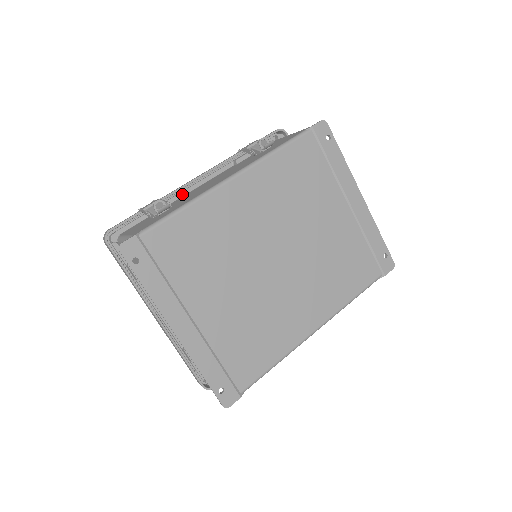
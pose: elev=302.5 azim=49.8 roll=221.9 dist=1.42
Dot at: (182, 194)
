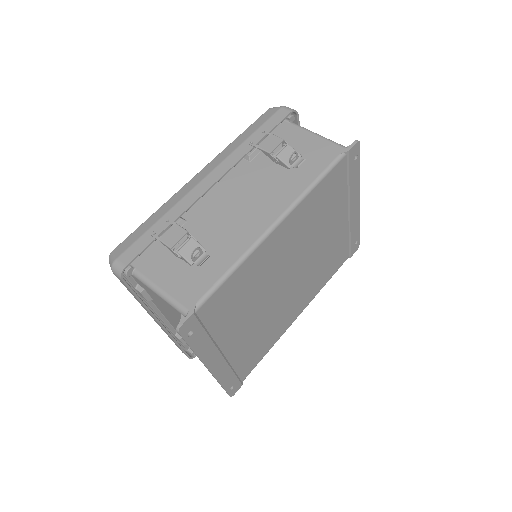
Dot at: occluded
